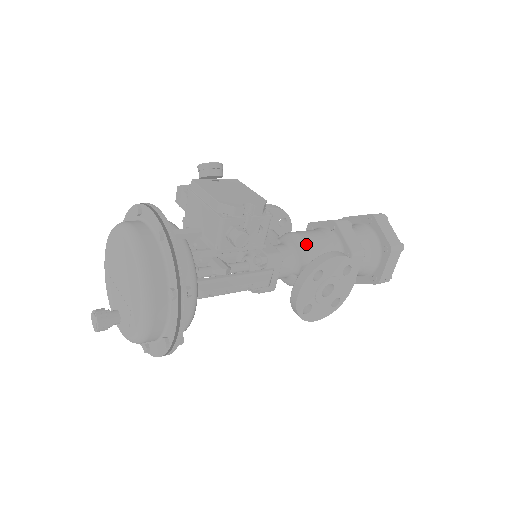
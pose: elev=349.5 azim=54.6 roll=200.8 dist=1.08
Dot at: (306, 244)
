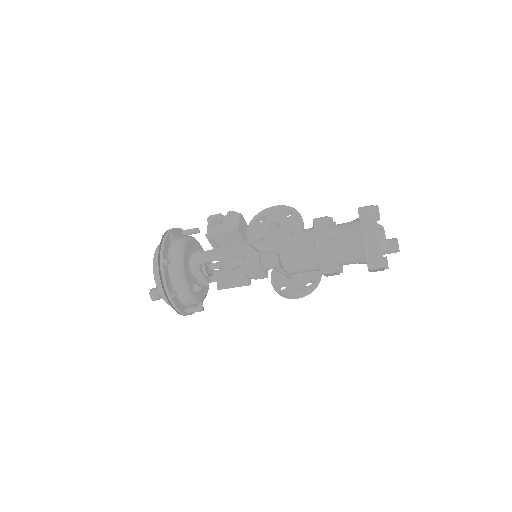
Dot at: occluded
